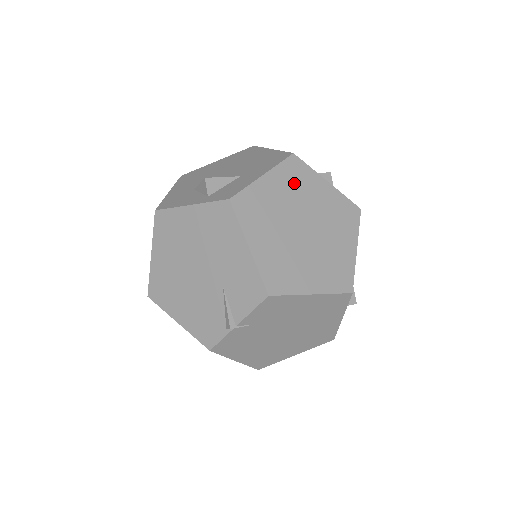
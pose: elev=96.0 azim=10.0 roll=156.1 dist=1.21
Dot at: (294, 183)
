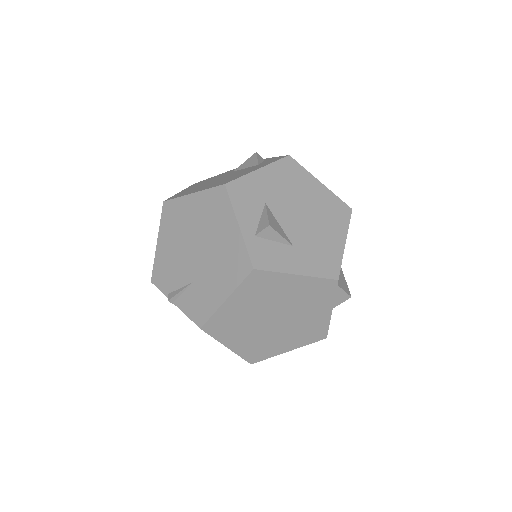
Dot at: (310, 294)
